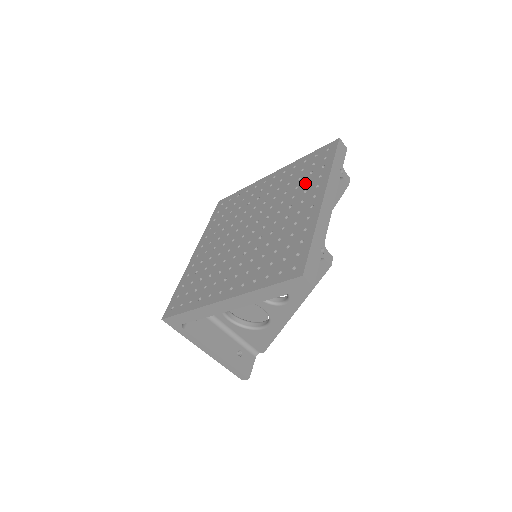
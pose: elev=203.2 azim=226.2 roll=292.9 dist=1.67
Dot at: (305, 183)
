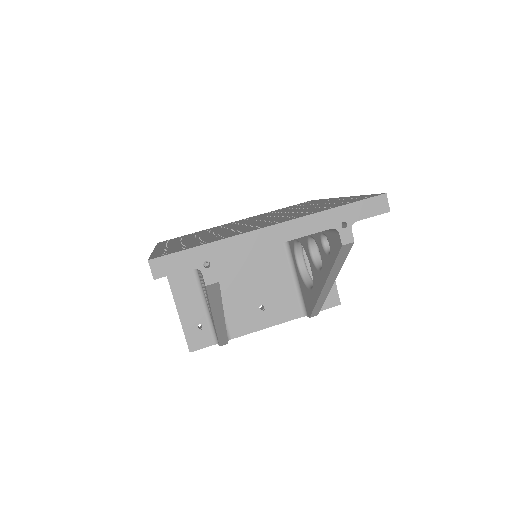
Dot at: (307, 211)
